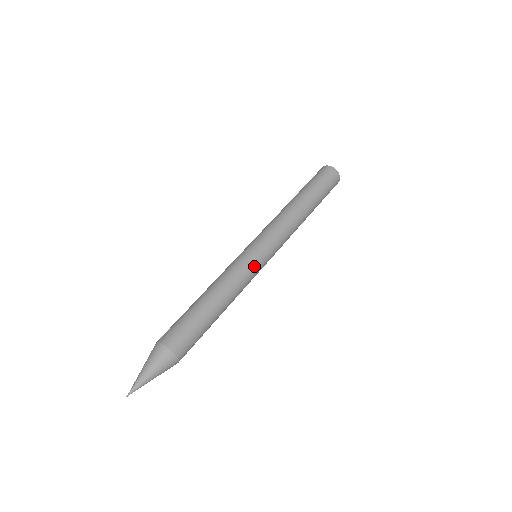
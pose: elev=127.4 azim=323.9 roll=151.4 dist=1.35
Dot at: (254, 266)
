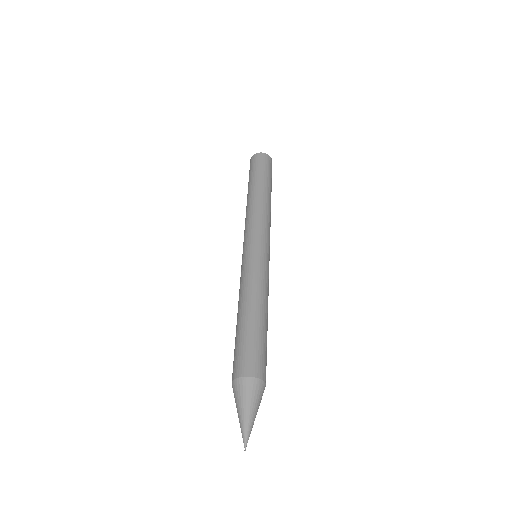
Dot at: occluded
